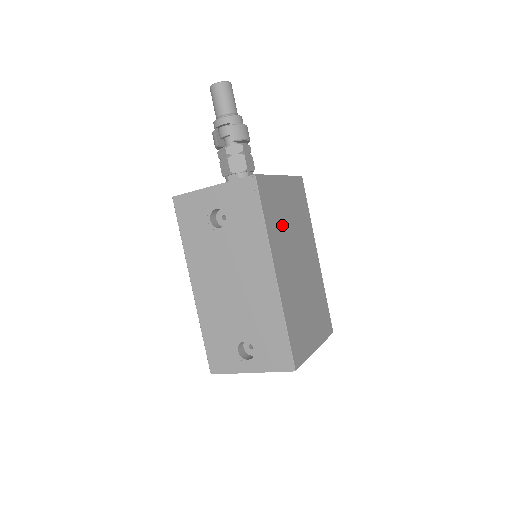
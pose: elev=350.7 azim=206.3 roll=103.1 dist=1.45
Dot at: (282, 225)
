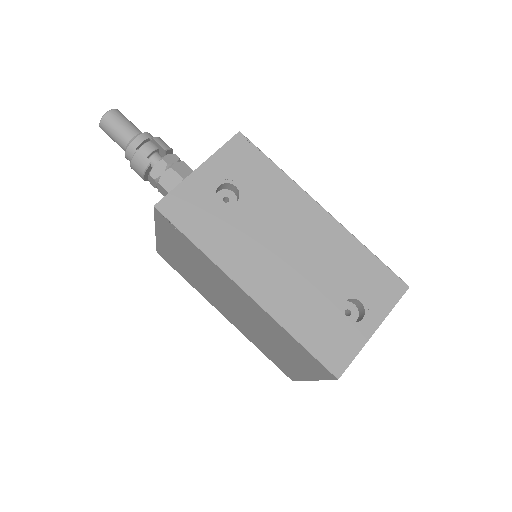
Dot at: occluded
